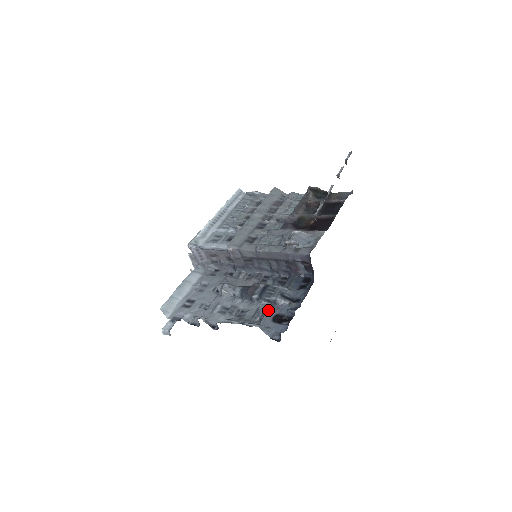
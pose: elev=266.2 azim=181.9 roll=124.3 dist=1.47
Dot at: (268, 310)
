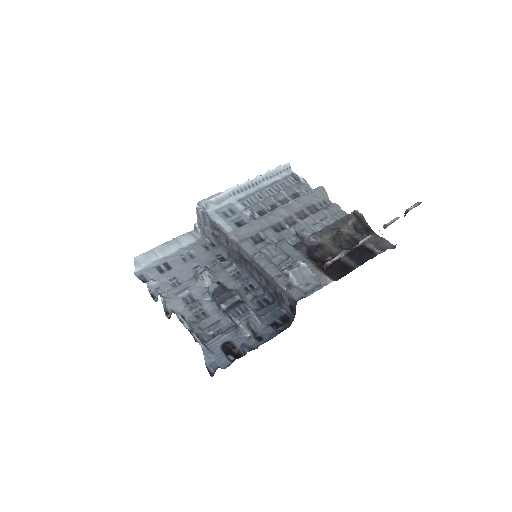
Dot at: (226, 330)
